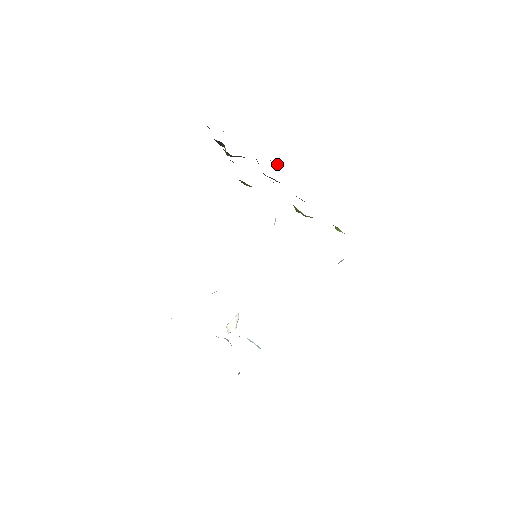
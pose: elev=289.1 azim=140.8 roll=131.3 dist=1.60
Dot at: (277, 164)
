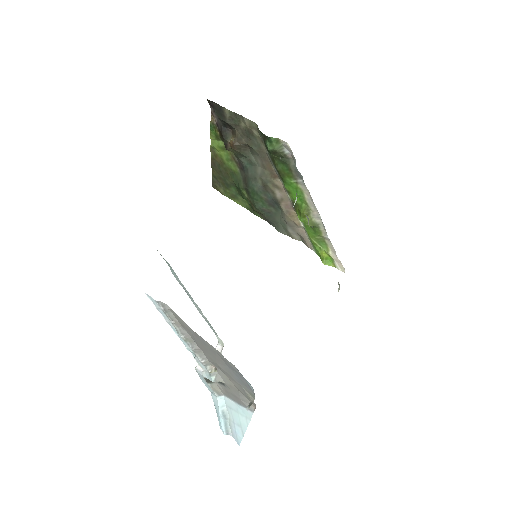
Dot at: (248, 208)
